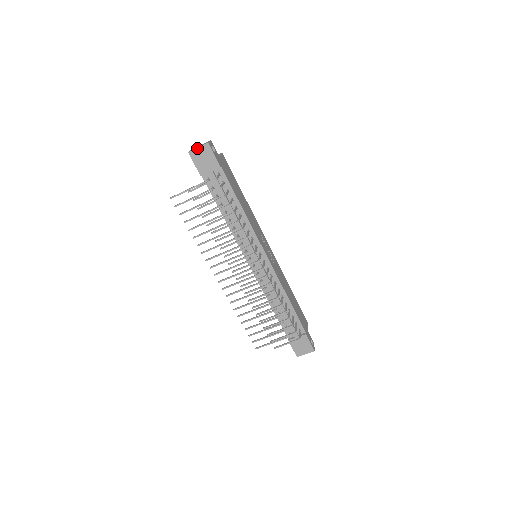
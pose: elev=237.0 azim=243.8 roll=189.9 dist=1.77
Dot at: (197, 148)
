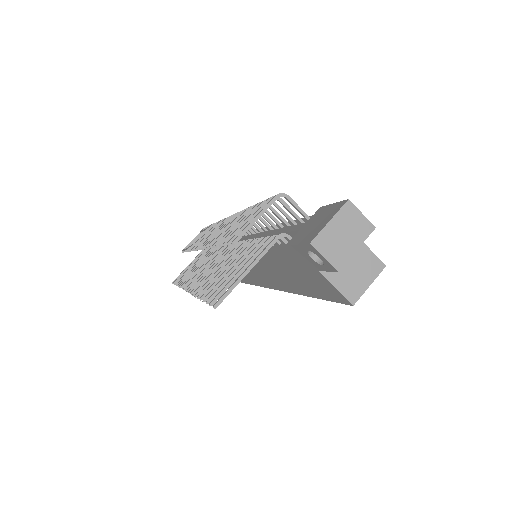
Dot at: occluded
